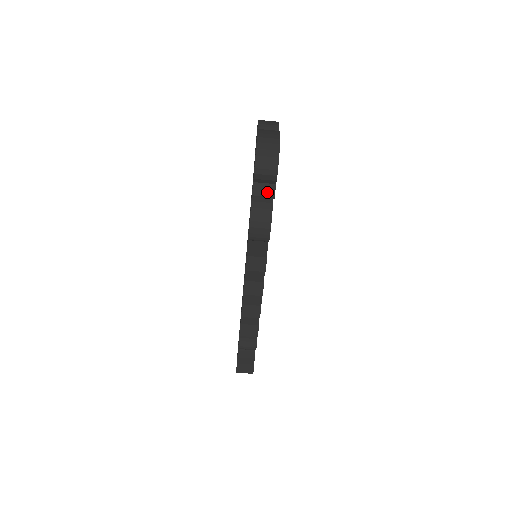
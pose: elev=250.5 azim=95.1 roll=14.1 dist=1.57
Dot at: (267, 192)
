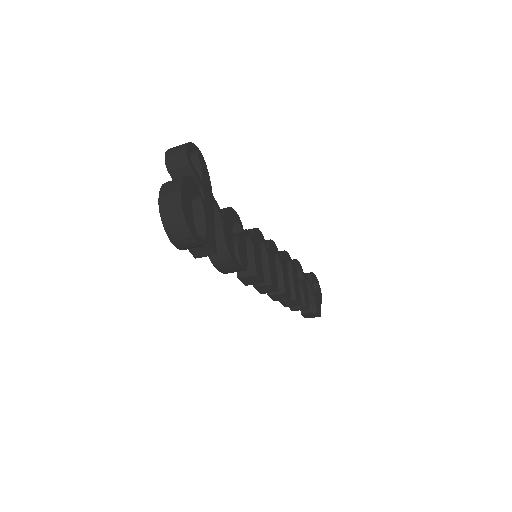
Dot at: (206, 252)
